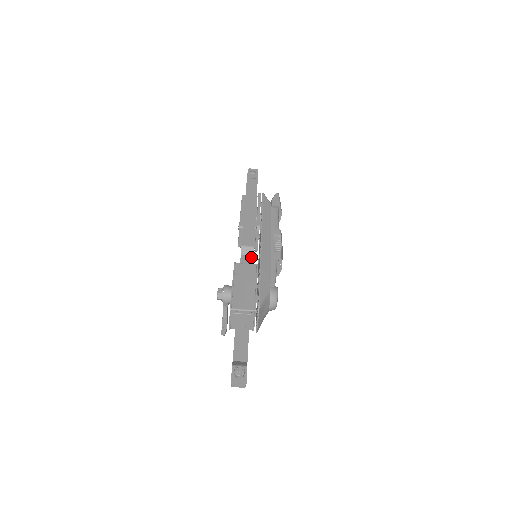
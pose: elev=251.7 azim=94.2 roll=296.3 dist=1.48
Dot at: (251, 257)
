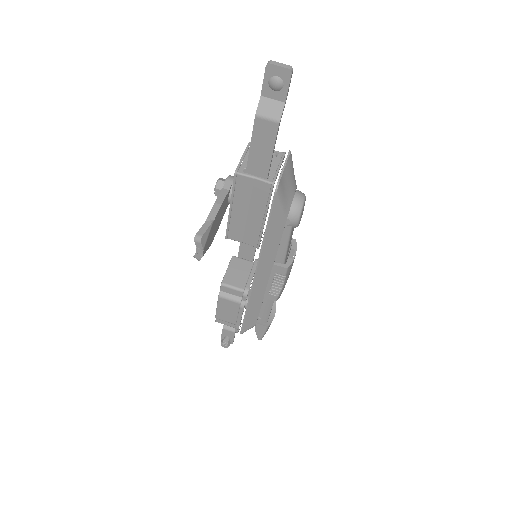
Dot at: occluded
